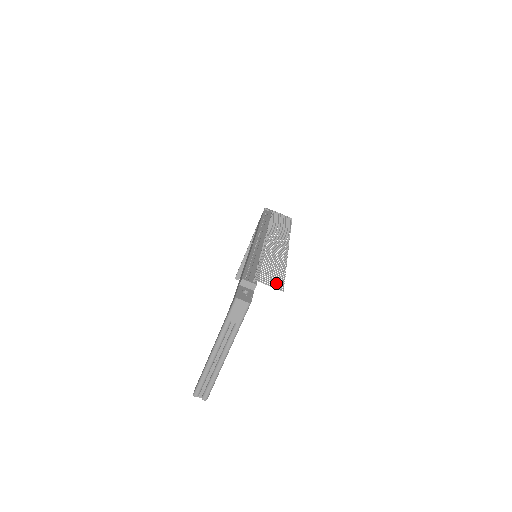
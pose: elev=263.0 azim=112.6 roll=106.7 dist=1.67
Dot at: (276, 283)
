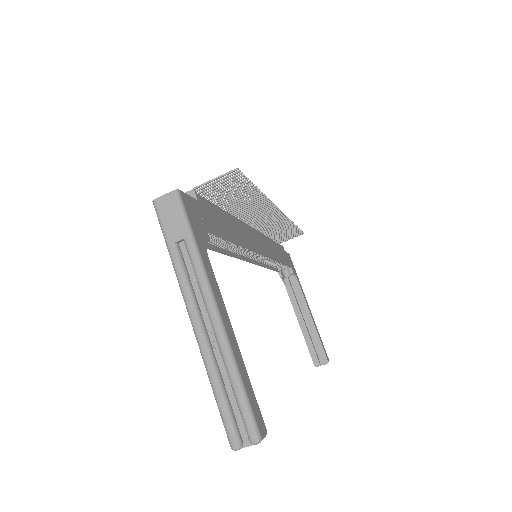
Dot at: (229, 178)
